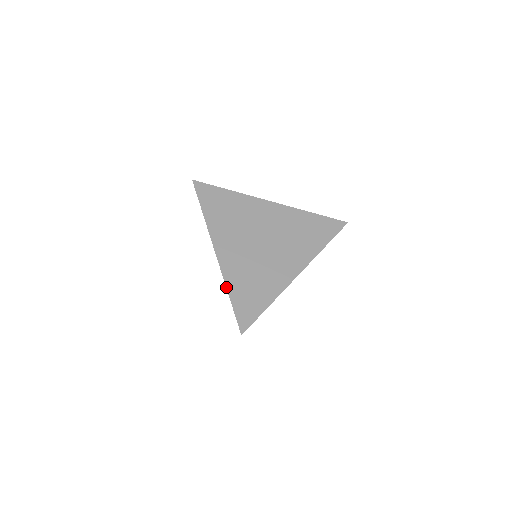
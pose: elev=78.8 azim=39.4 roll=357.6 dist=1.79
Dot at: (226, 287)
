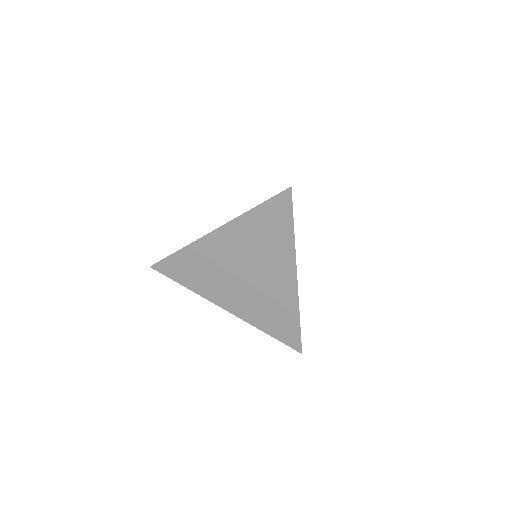
Dot at: (183, 248)
